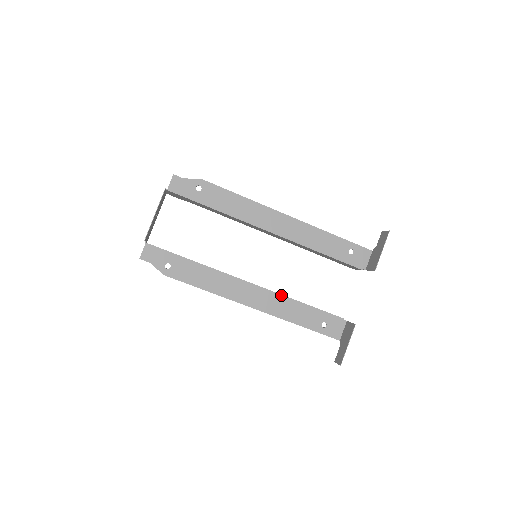
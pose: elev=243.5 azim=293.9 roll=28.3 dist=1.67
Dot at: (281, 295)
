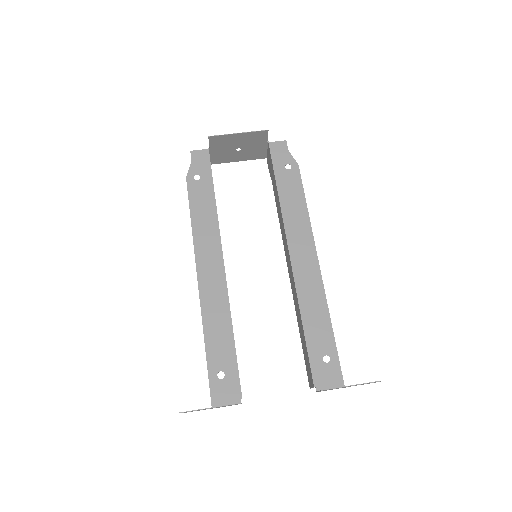
Dot at: (229, 303)
